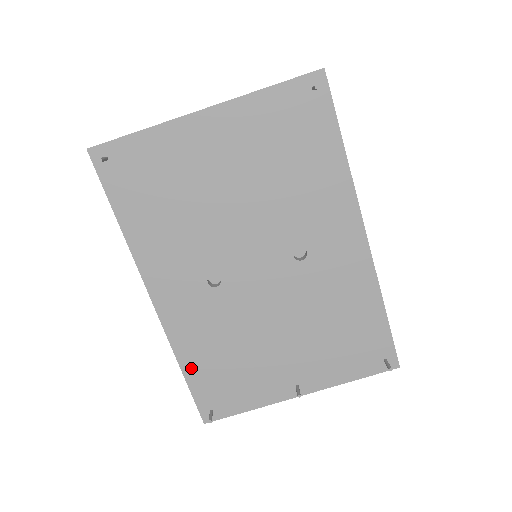
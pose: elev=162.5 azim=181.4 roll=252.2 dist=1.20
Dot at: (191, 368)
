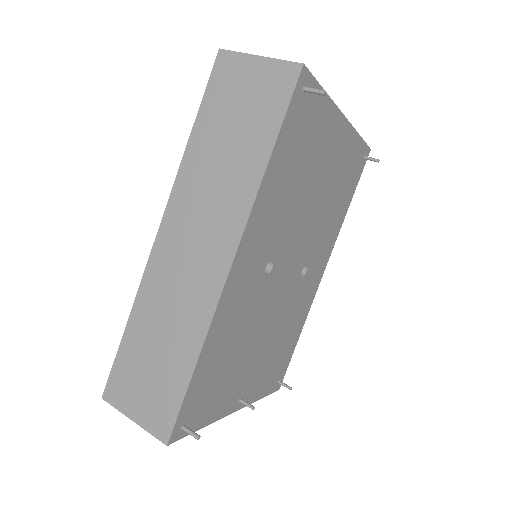
Dot at: (203, 363)
